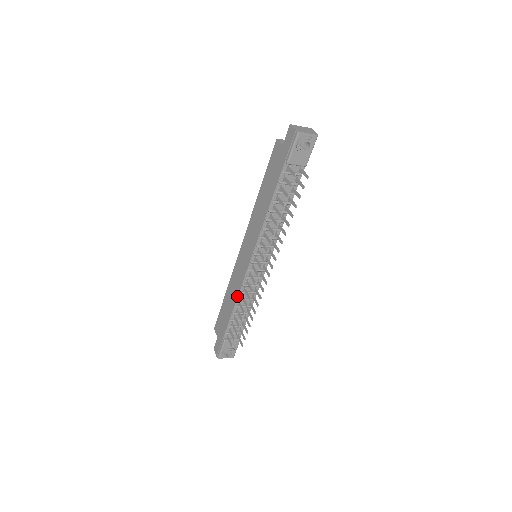
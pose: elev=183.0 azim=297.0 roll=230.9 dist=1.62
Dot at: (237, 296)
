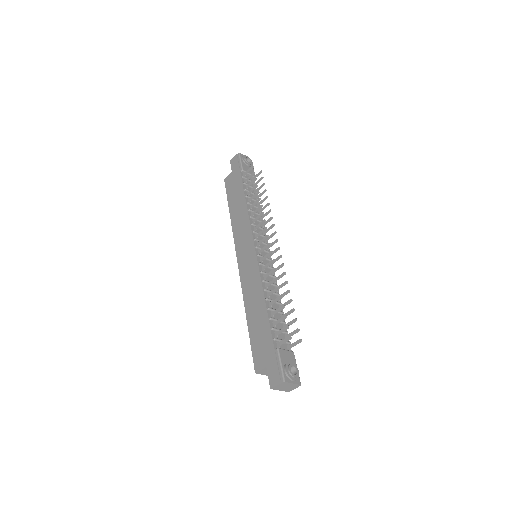
Dot at: (261, 287)
